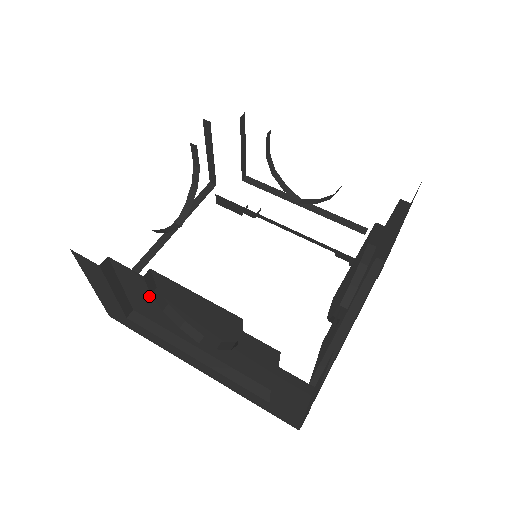
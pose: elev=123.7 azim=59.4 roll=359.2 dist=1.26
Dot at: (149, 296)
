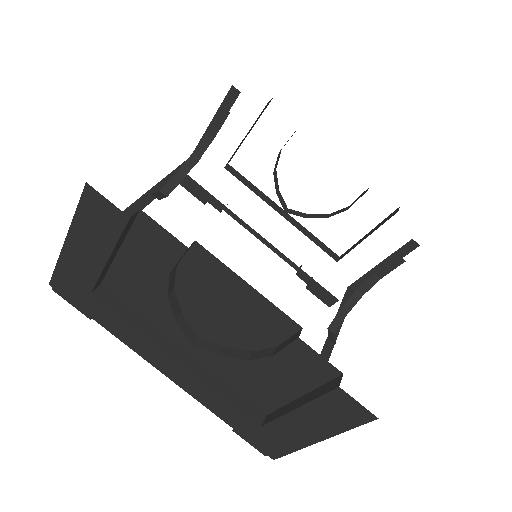
Dot at: (164, 274)
